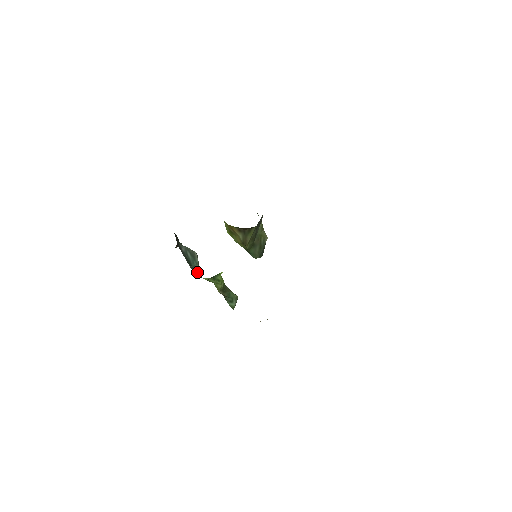
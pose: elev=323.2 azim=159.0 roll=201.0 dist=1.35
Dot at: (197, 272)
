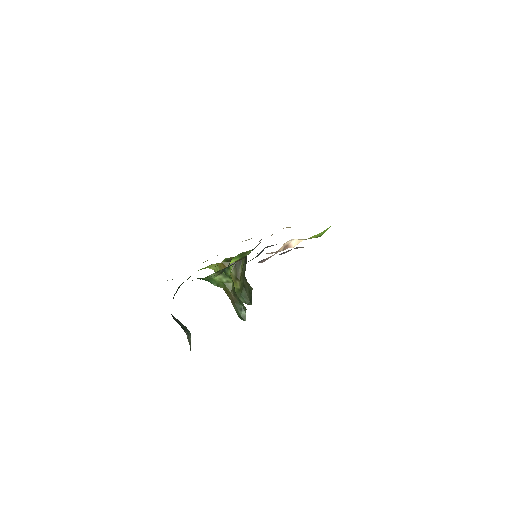
Dot at: (190, 344)
